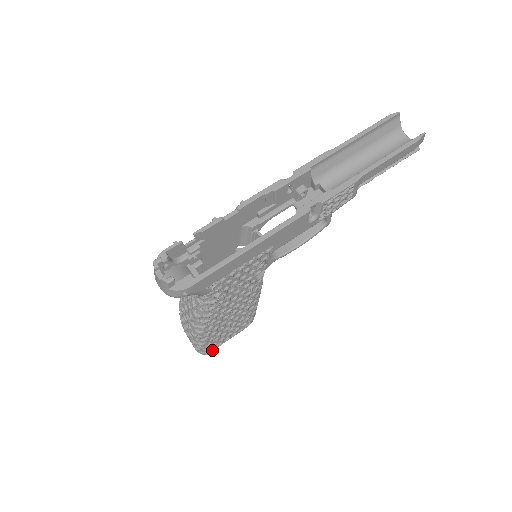
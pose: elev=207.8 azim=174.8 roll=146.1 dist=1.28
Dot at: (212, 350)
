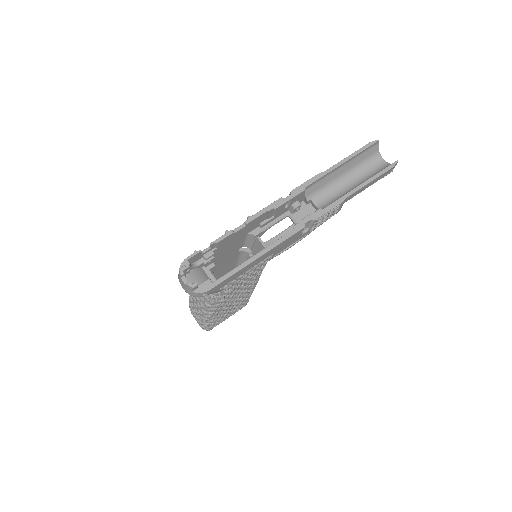
Dot at: occluded
